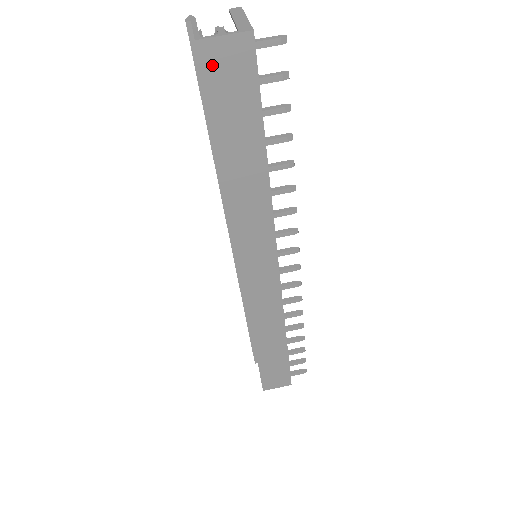
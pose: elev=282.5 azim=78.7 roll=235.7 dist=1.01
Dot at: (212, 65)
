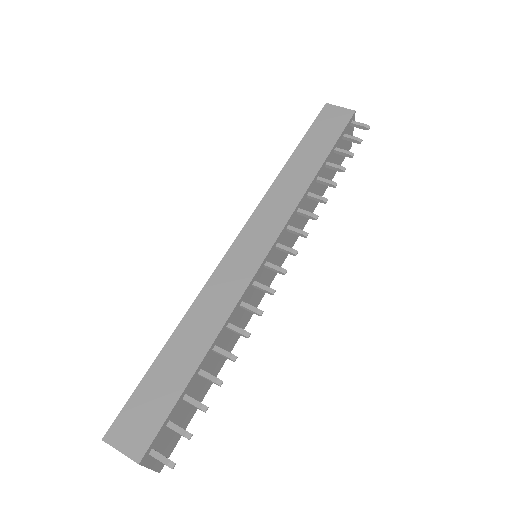
Dot at: (327, 113)
